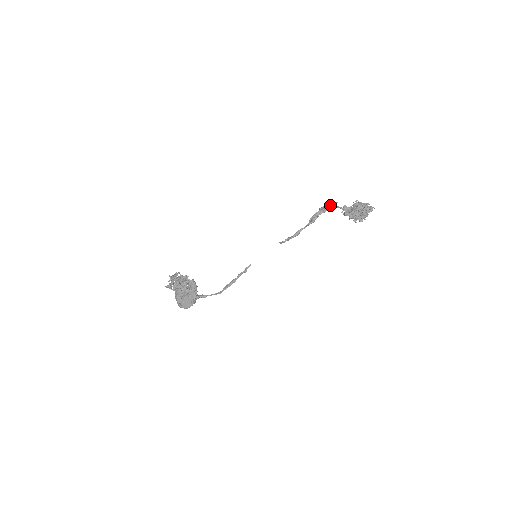
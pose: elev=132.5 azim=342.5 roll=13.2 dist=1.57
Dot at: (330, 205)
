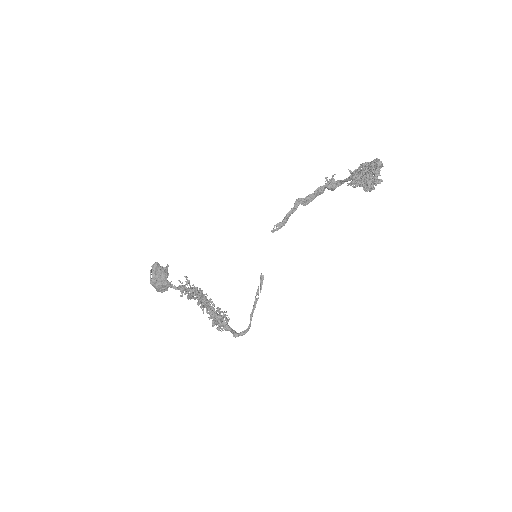
Dot at: occluded
